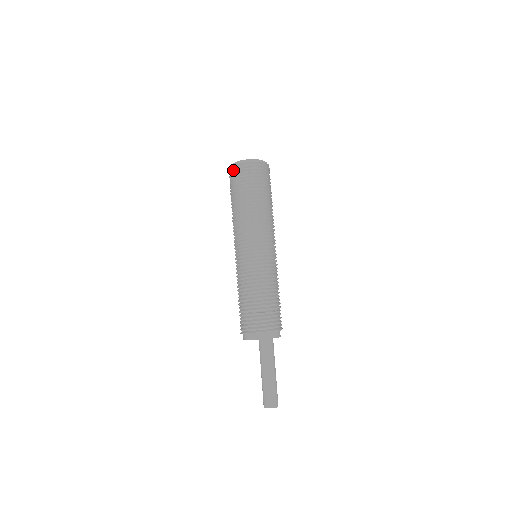
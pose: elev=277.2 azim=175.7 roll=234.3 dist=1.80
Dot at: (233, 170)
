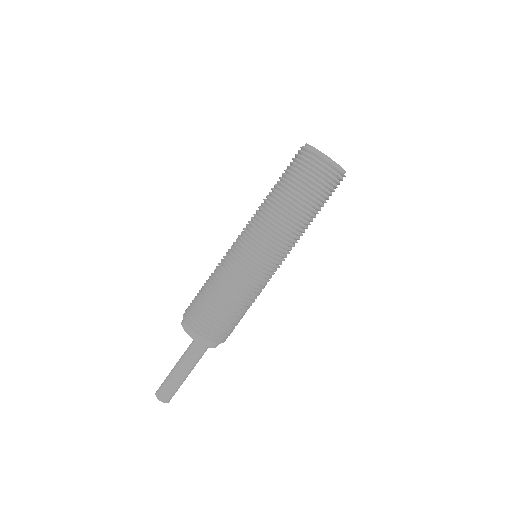
Dot at: (309, 156)
